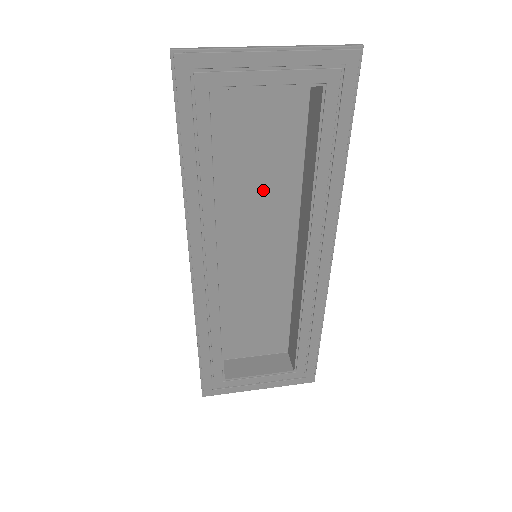
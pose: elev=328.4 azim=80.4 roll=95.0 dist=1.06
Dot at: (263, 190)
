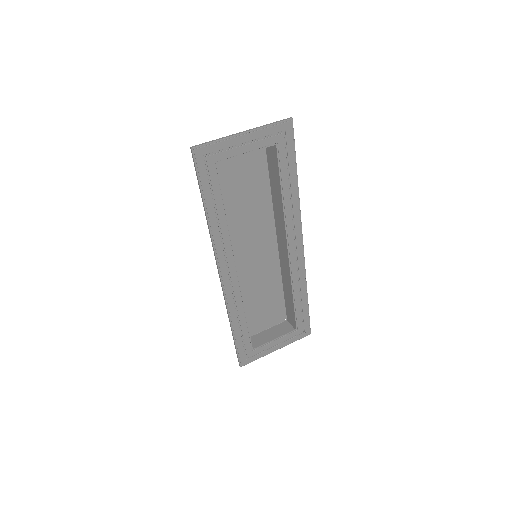
Dot at: (250, 213)
